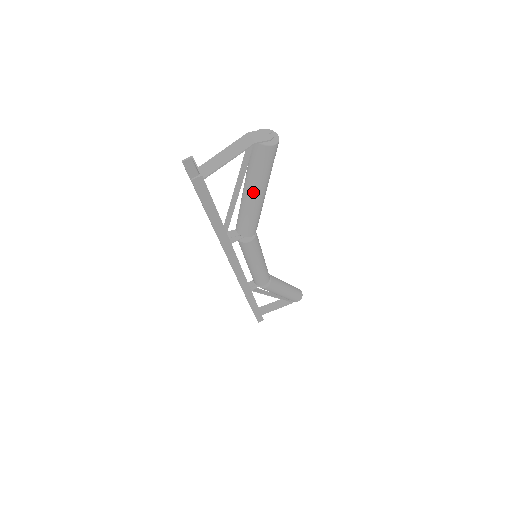
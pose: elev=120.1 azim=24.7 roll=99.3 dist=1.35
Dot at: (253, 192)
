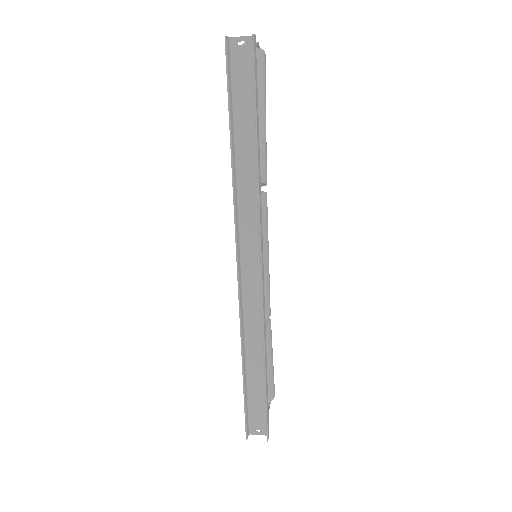
Dot at: (262, 109)
